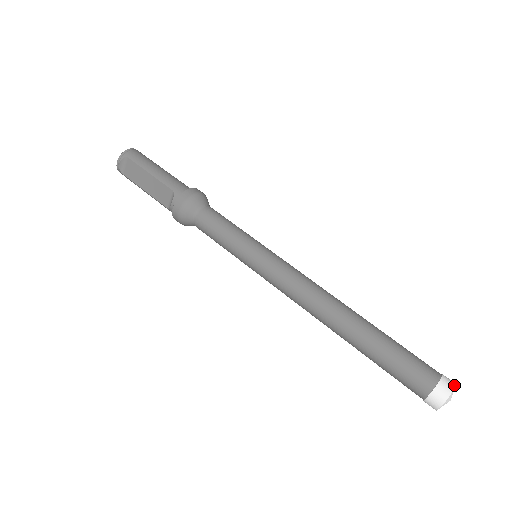
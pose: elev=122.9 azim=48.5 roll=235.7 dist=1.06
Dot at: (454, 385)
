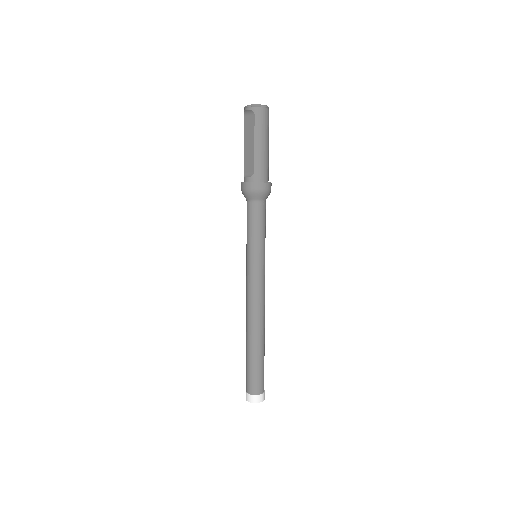
Dot at: (261, 401)
